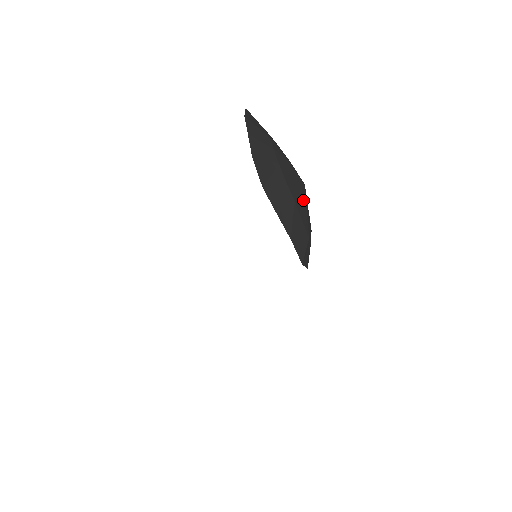
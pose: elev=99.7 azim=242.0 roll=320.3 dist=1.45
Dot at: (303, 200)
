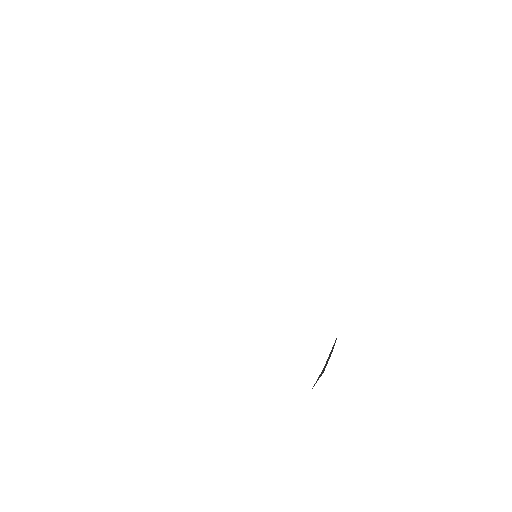
Dot at: occluded
